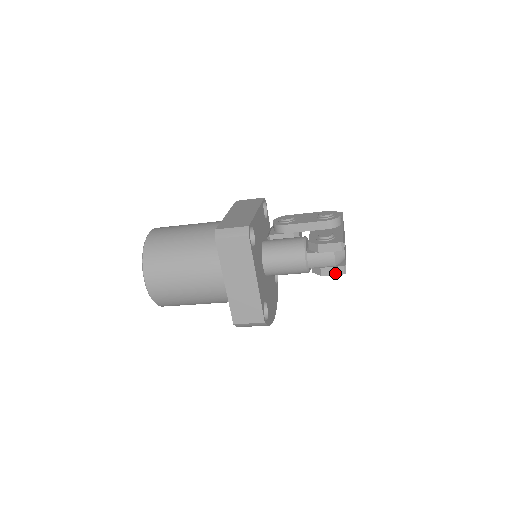
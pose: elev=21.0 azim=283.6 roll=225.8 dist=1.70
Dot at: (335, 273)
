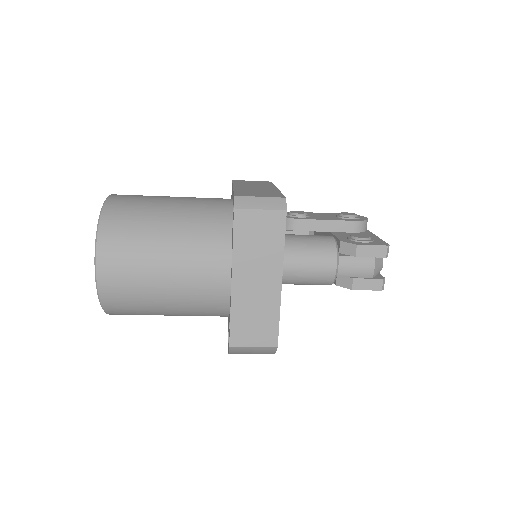
Dot at: (370, 288)
